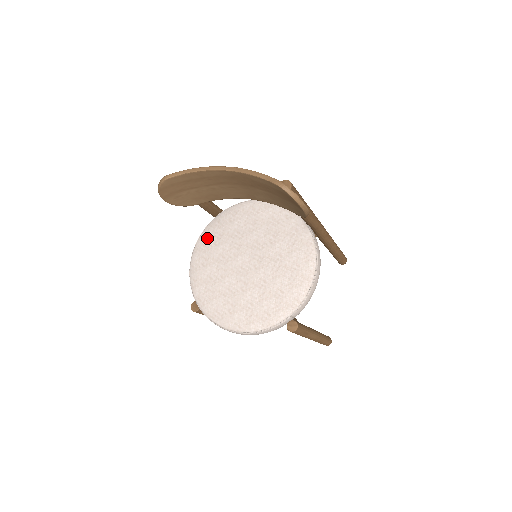
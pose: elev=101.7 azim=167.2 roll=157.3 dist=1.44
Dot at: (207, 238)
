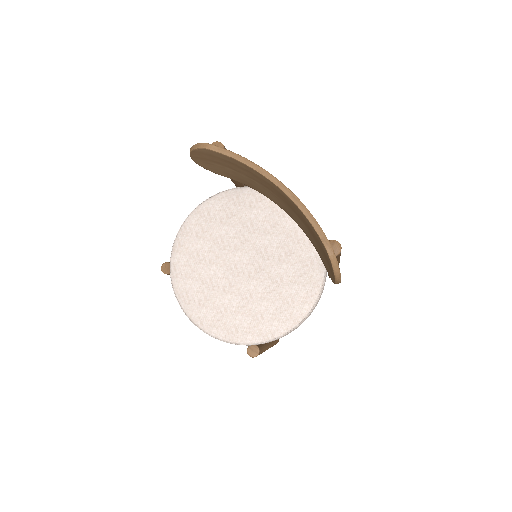
Dot at: (216, 207)
